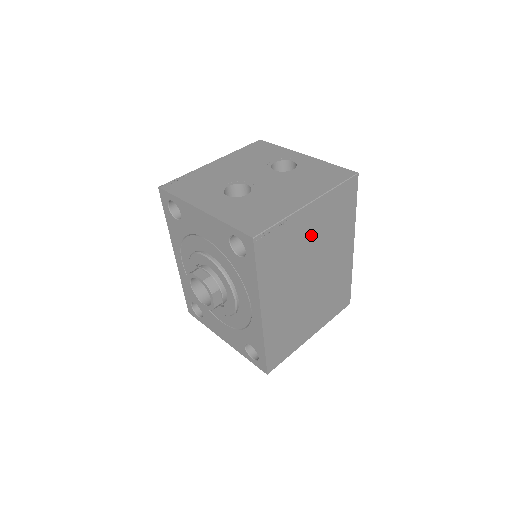
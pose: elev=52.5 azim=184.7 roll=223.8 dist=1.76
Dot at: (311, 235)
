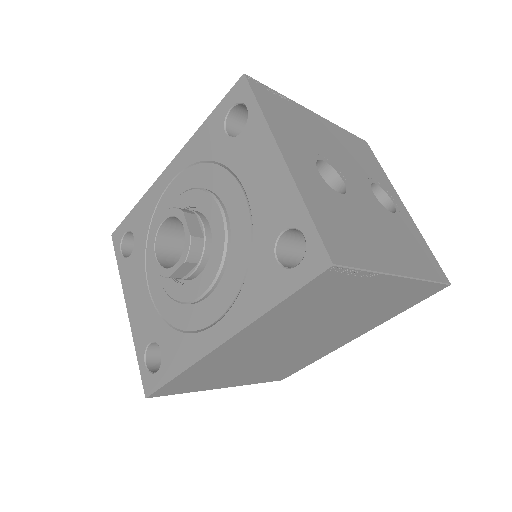
Dot at: (357, 305)
